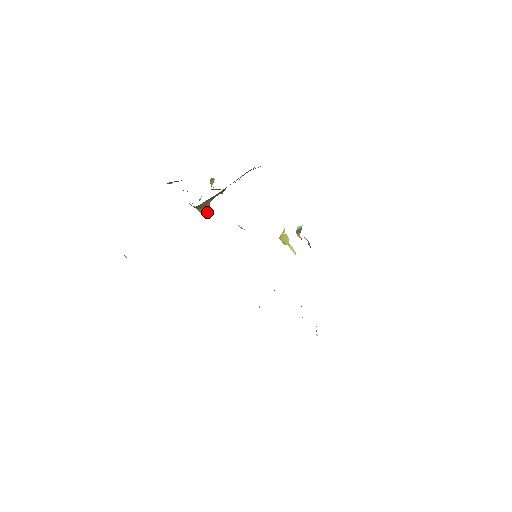
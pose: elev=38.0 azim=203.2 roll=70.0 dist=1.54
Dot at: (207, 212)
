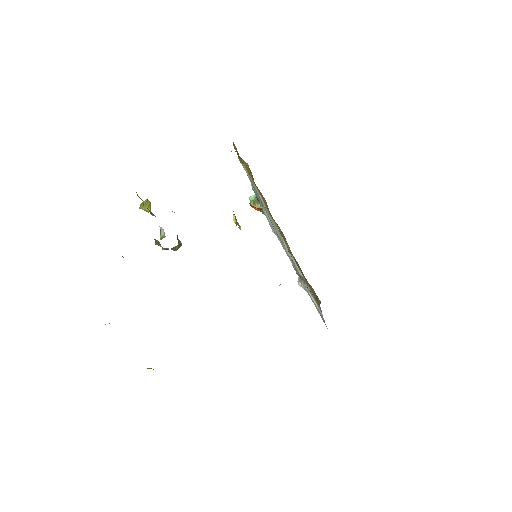
Dot at: (180, 245)
